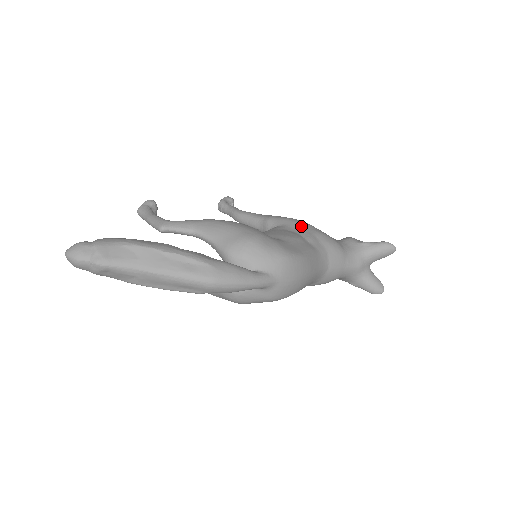
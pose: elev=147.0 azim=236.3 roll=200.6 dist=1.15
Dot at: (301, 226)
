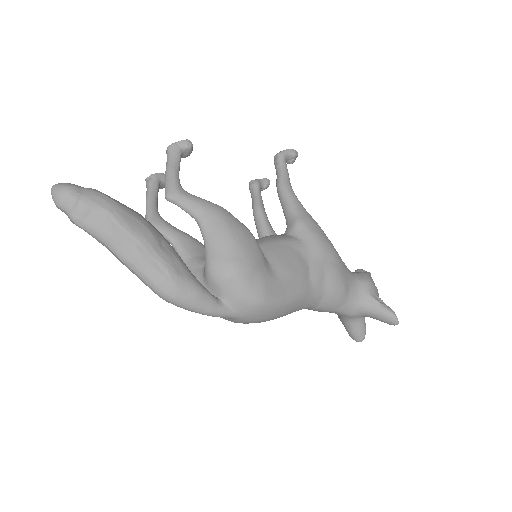
Dot at: (320, 254)
